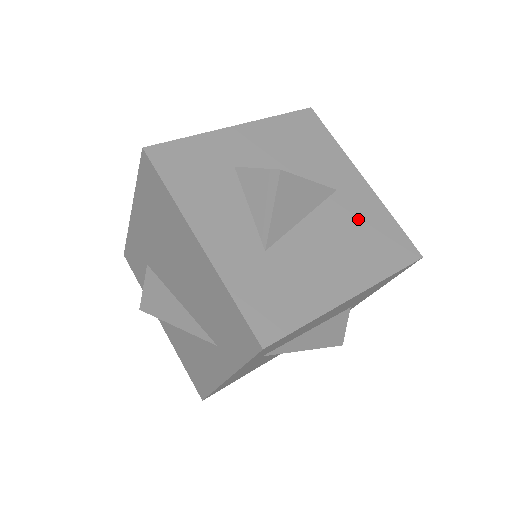
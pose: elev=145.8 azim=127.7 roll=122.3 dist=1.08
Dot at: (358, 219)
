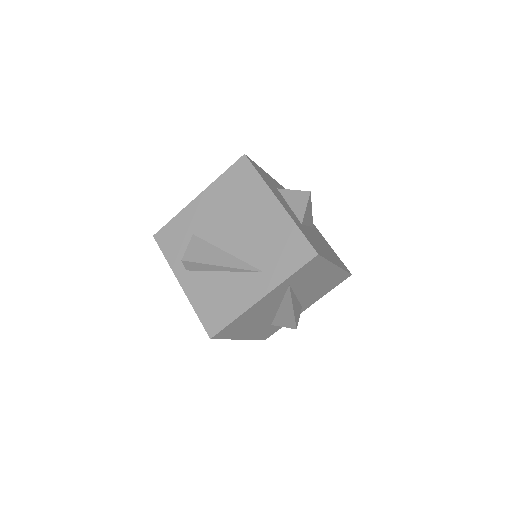
Dot at: (325, 243)
